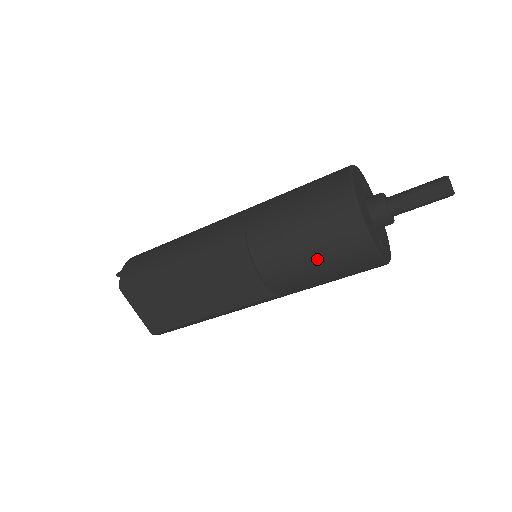
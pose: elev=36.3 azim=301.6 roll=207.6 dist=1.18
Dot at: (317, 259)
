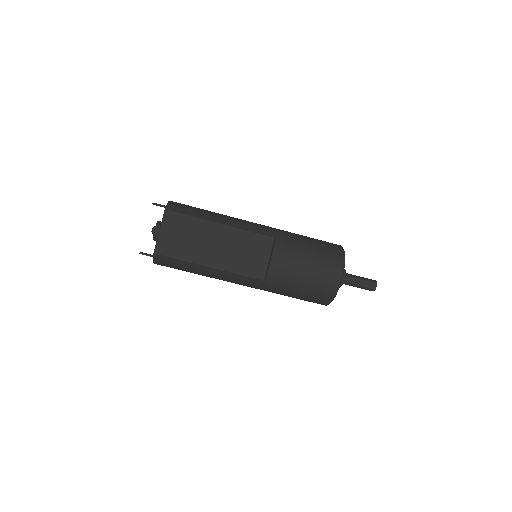
Dot at: (309, 272)
